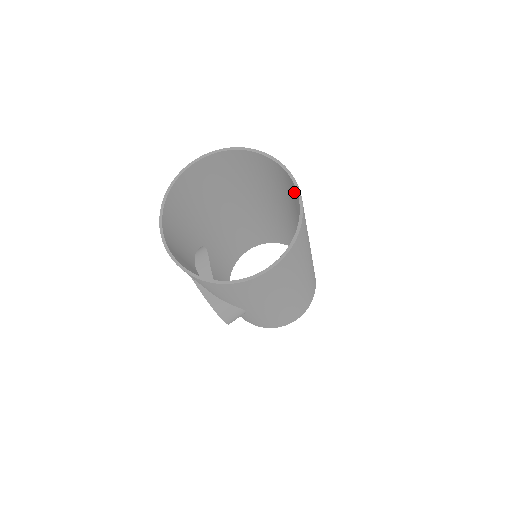
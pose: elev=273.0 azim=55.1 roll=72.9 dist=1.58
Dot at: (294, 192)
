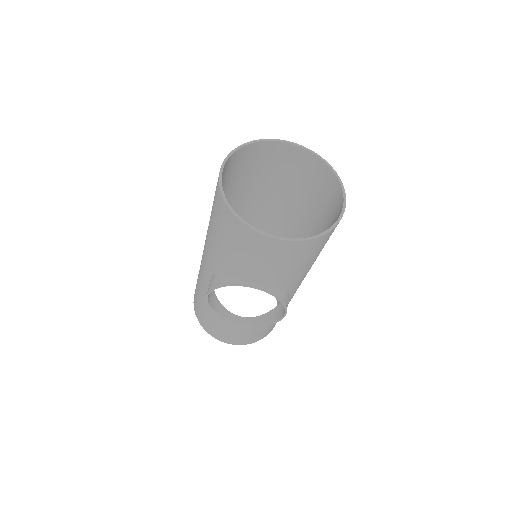
Dot at: (292, 163)
